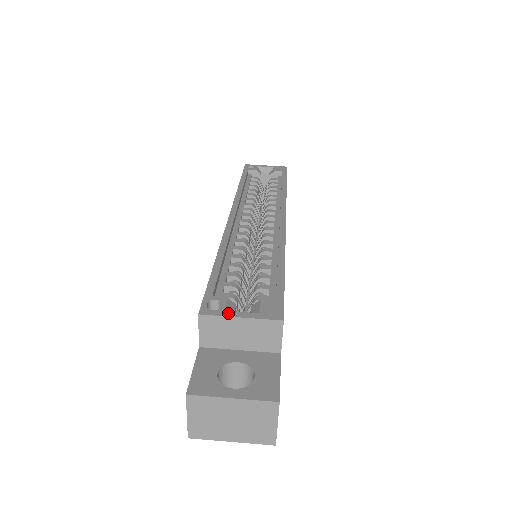
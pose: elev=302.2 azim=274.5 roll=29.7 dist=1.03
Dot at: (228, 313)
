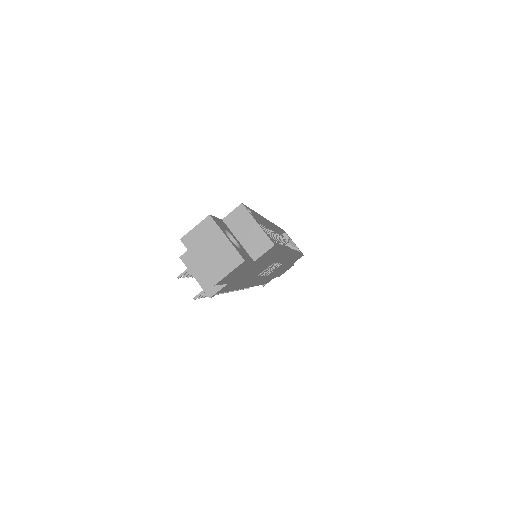
Dot at: occluded
